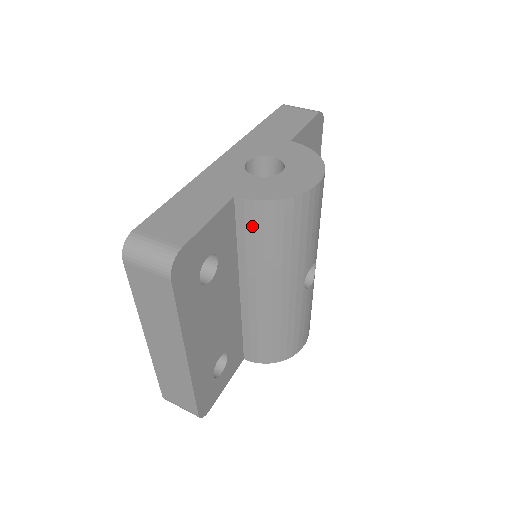
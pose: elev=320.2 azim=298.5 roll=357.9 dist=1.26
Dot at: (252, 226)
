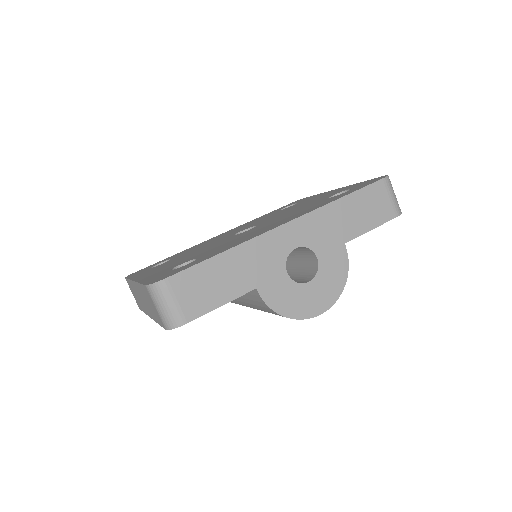
Dot at: (254, 299)
